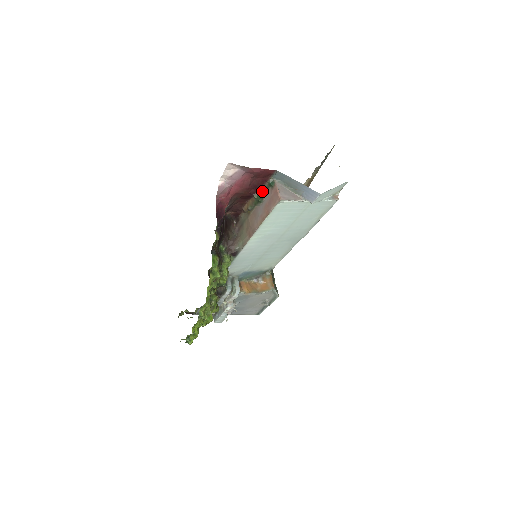
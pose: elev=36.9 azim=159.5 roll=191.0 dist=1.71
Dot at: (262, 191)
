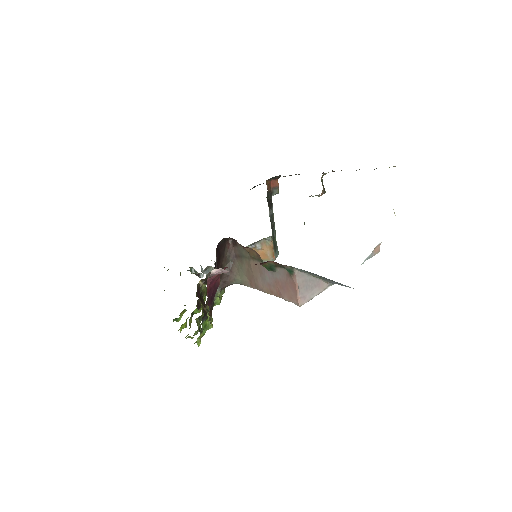
Dot at: (273, 264)
